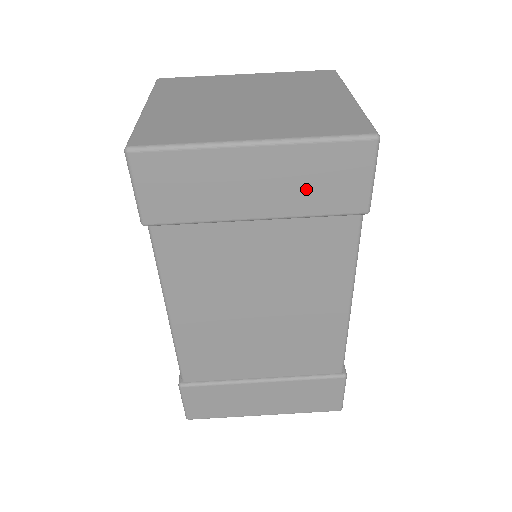
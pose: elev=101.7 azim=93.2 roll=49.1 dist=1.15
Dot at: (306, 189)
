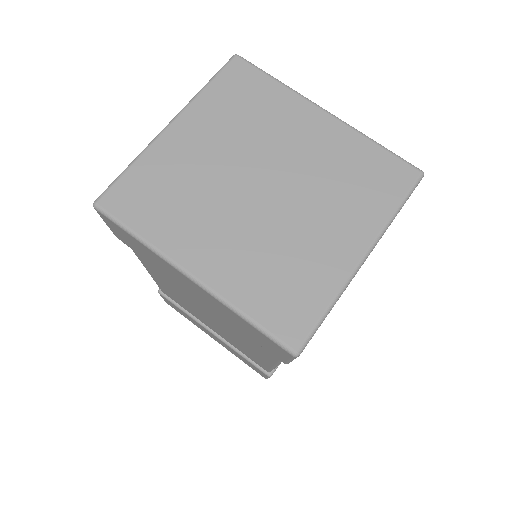
Dot at: (235, 321)
